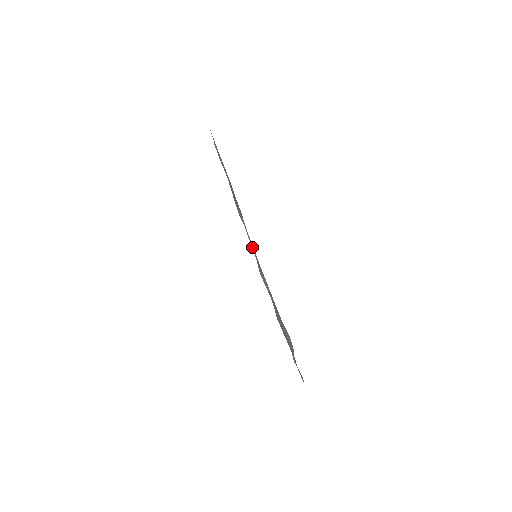
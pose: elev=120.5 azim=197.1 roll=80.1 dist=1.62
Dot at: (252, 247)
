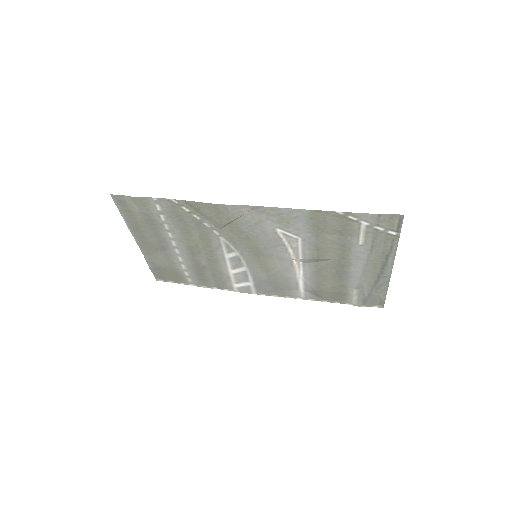
Dot at: (237, 264)
